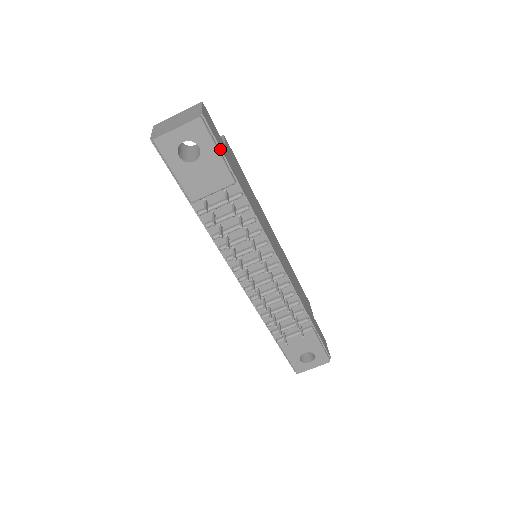
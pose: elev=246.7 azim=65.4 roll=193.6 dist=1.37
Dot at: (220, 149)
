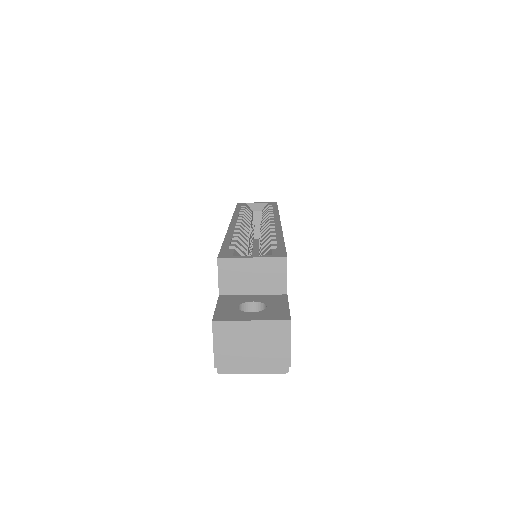
Dot at: occluded
